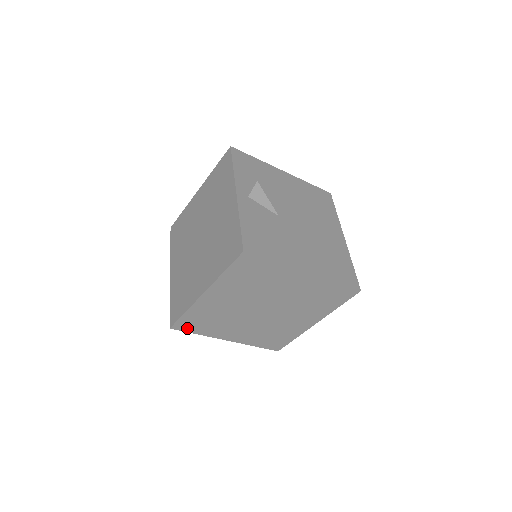
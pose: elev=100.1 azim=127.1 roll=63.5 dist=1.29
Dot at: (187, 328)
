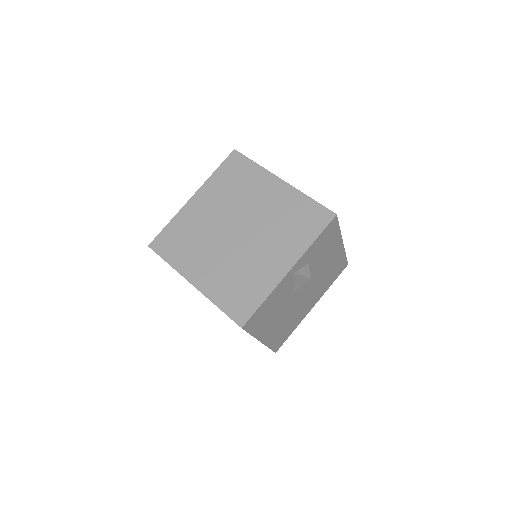
Dot at: occluded
